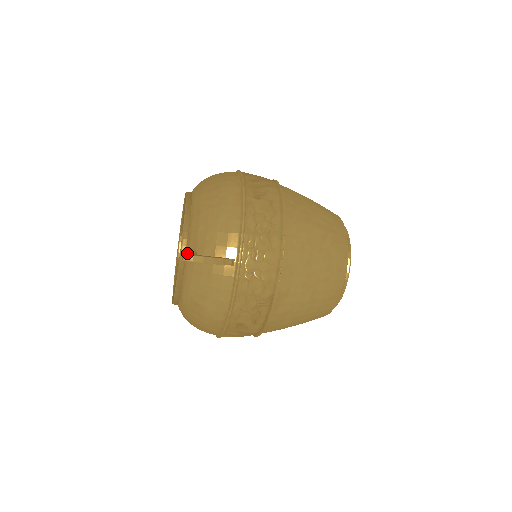
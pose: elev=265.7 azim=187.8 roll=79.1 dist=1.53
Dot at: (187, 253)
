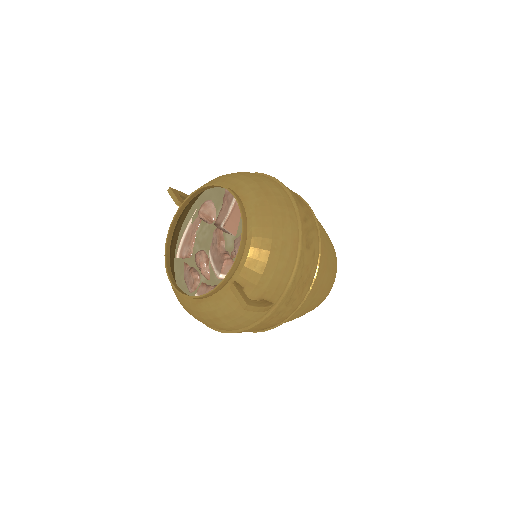
Dot at: (244, 296)
